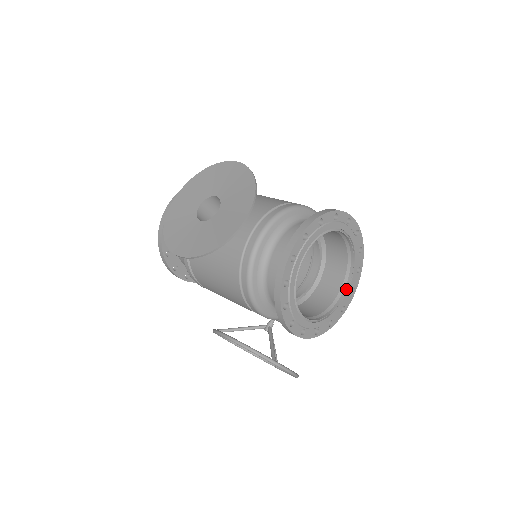
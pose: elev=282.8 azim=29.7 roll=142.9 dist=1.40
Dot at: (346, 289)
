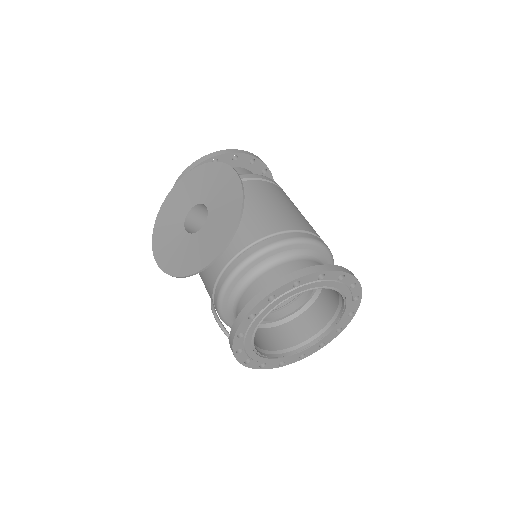
Dot at: (329, 330)
